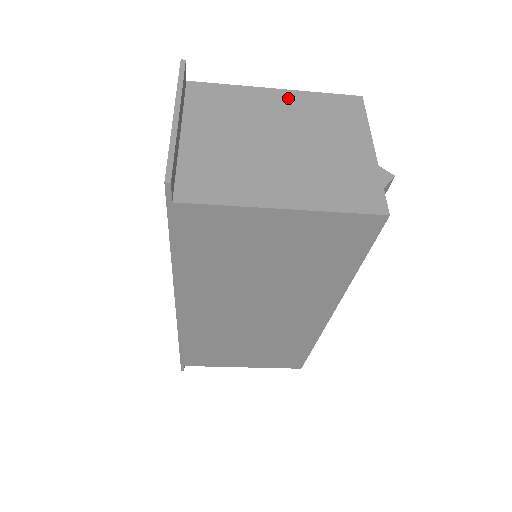
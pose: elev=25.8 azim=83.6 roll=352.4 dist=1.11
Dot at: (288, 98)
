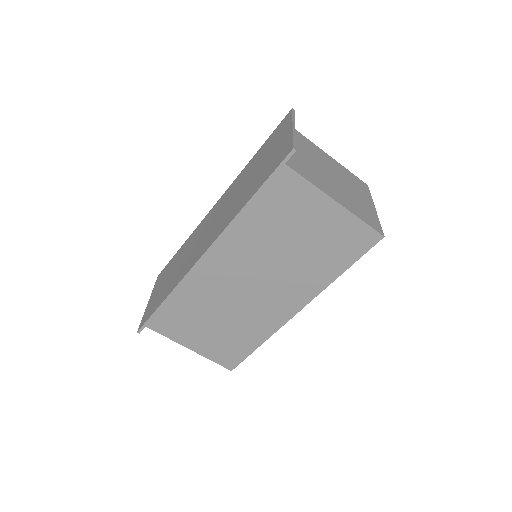
Dot at: (334, 162)
